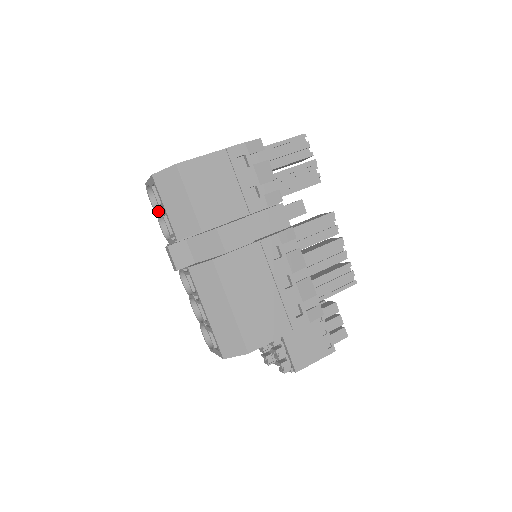
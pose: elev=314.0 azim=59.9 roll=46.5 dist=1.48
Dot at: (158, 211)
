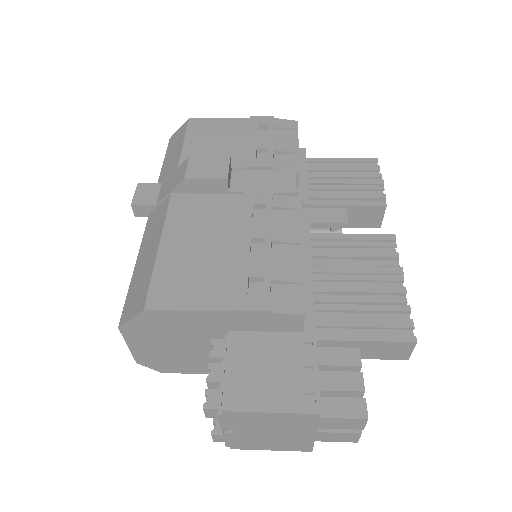
Dot at: occluded
